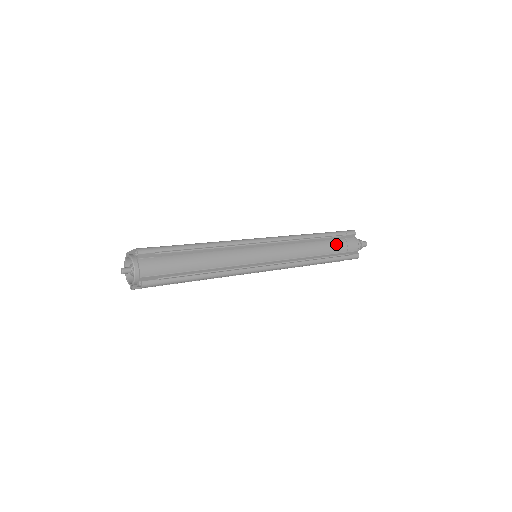
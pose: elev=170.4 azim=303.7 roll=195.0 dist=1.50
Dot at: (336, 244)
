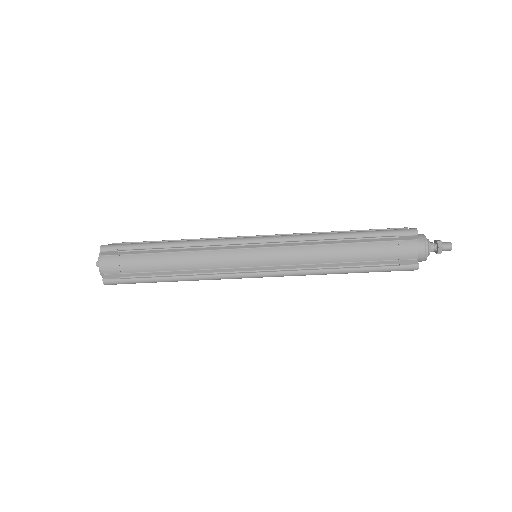
Dot at: occluded
